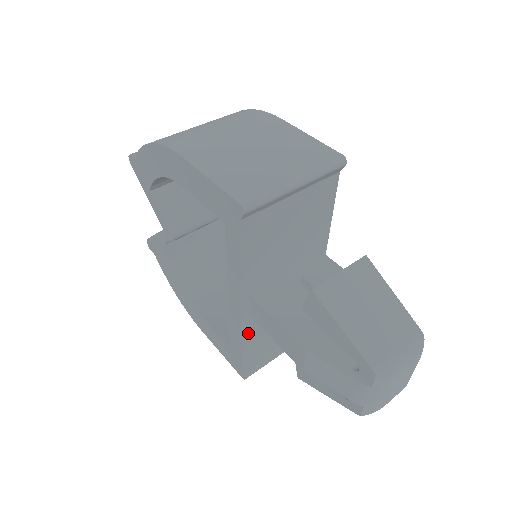
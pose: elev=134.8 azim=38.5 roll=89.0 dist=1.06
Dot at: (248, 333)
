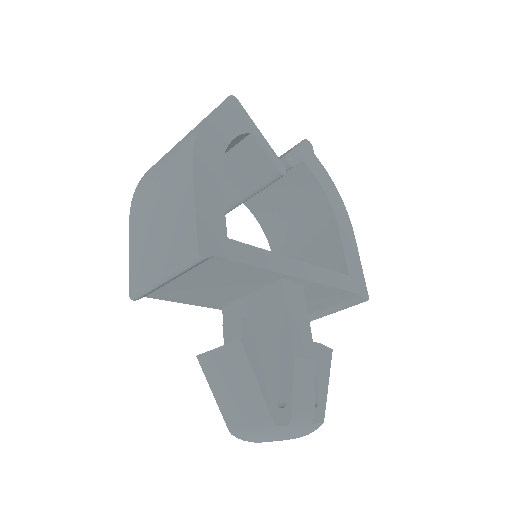
Dot at: occluded
